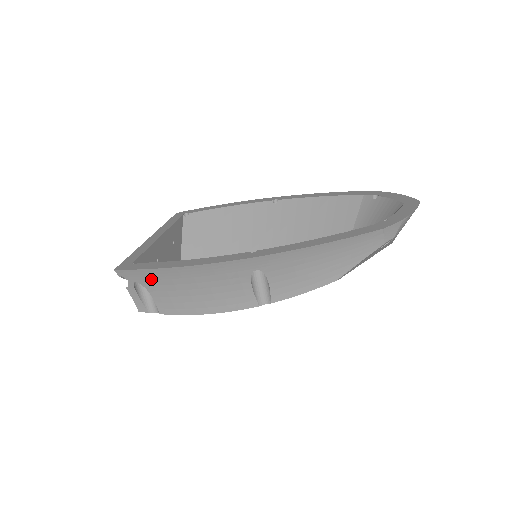
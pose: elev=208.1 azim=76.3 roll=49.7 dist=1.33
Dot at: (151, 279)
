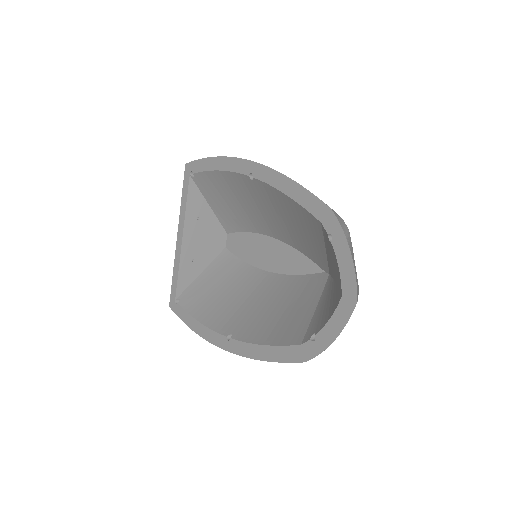
Dot at: occluded
